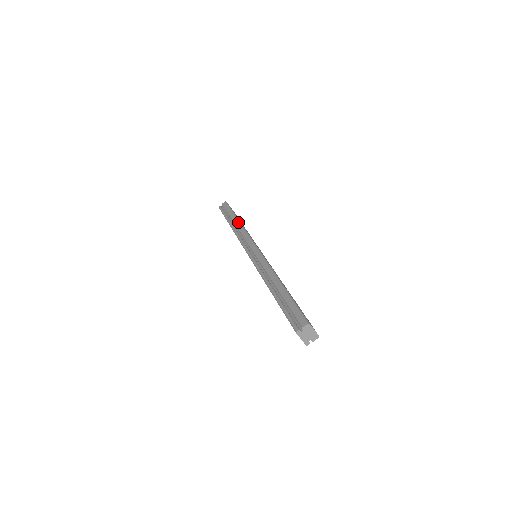
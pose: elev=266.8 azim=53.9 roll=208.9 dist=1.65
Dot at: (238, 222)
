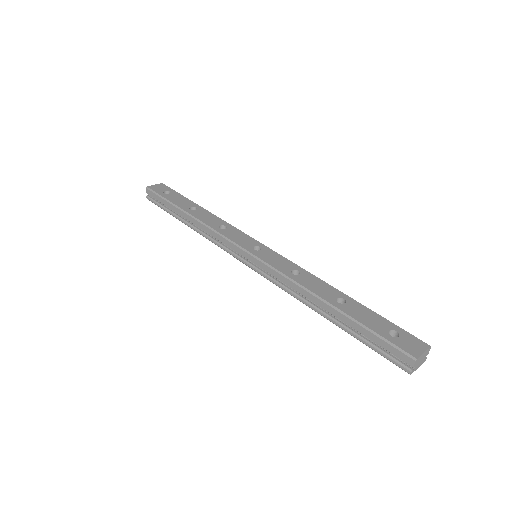
Dot at: (192, 219)
